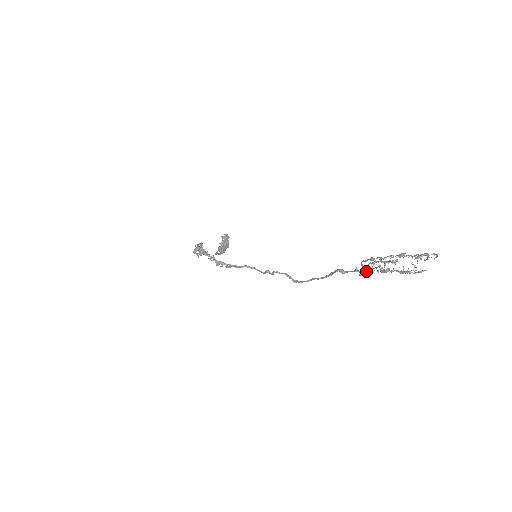
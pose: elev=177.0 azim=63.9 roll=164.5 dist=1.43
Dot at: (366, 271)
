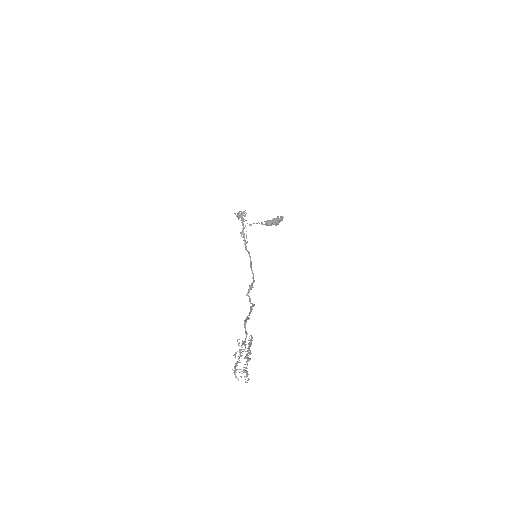
Dot at: (245, 341)
